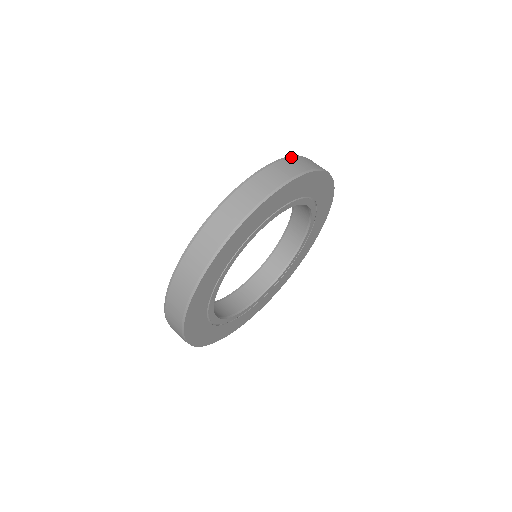
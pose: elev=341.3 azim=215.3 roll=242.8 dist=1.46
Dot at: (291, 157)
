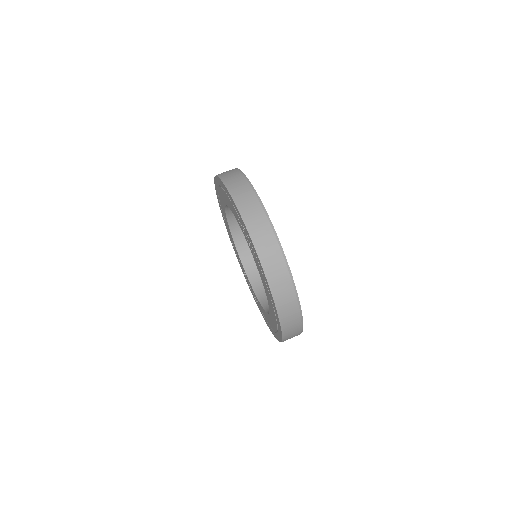
Dot at: occluded
